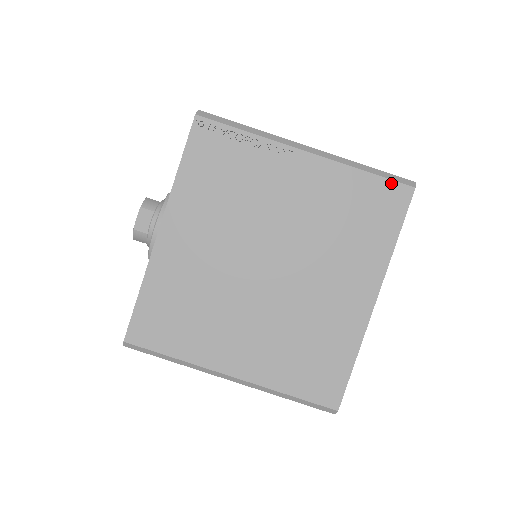
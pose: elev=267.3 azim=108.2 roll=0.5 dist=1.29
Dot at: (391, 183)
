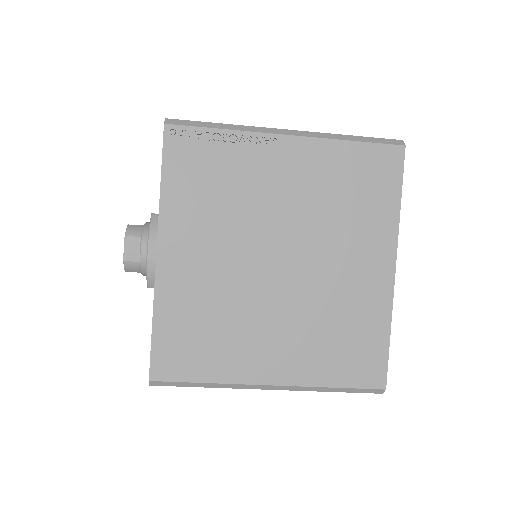
Dot at: (381, 147)
